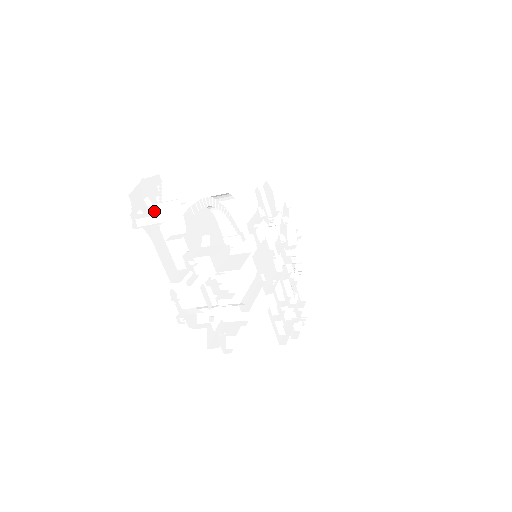
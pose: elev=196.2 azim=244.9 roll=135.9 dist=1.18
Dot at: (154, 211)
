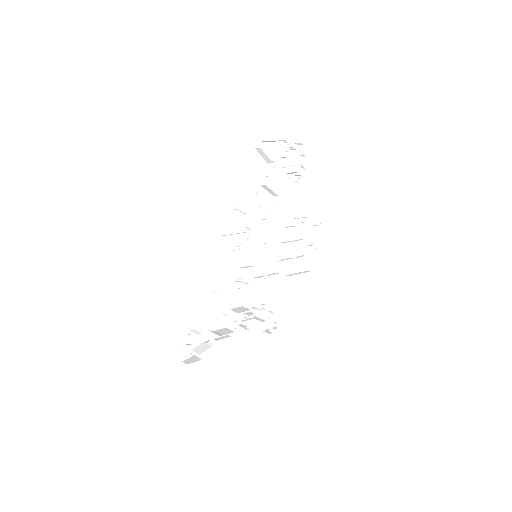
Dot at: (193, 333)
